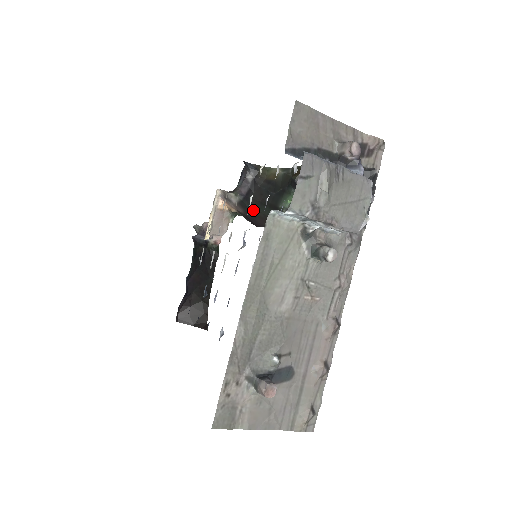
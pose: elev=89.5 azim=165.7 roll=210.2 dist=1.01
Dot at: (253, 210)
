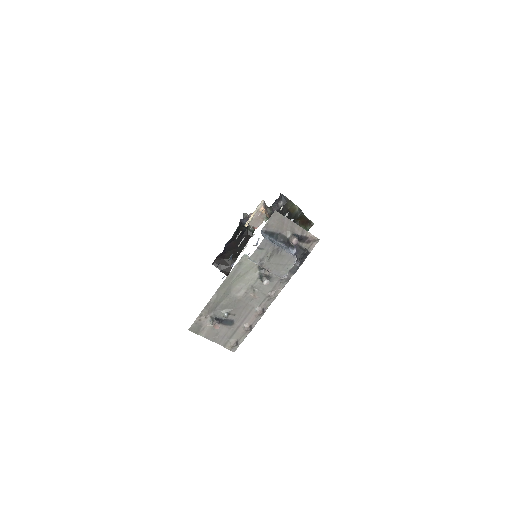
Dot at: occluded
